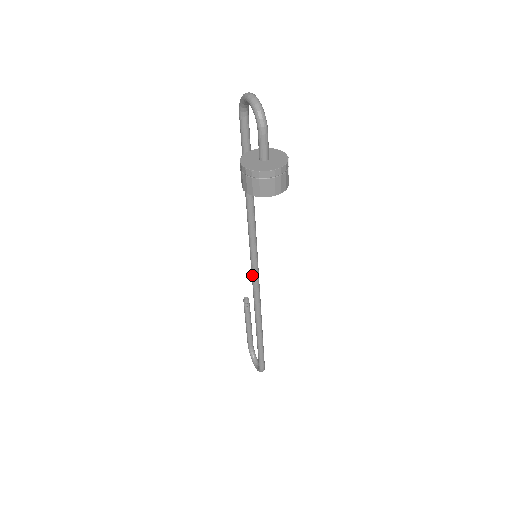
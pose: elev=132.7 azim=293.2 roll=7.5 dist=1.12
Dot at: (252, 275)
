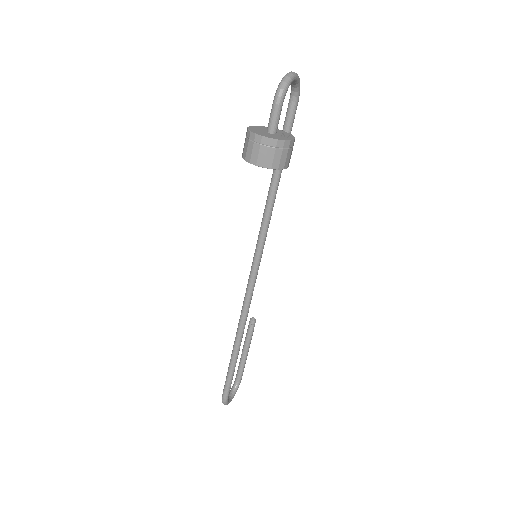
Dot at: (249, 278)
